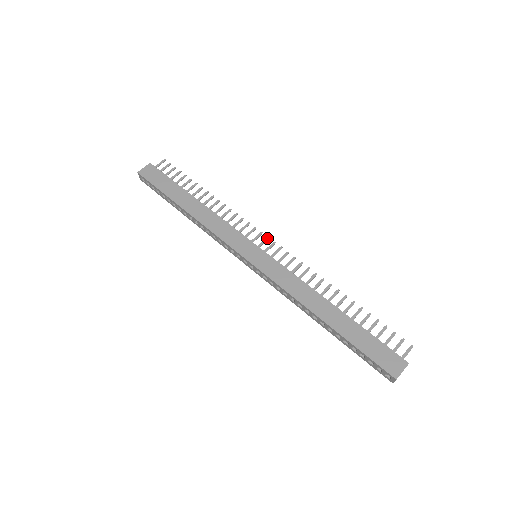
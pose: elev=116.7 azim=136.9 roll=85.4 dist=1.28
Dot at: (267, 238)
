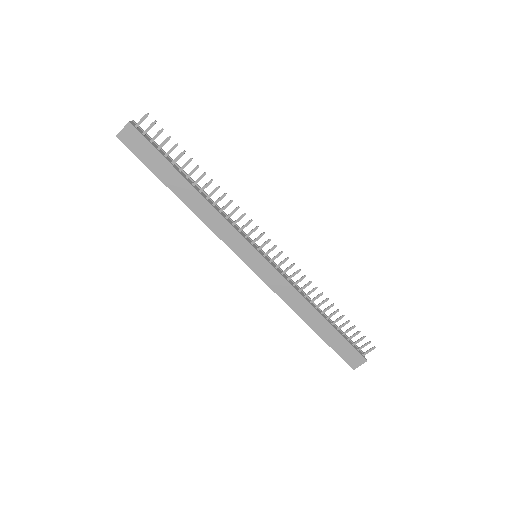
Dot at: (269, 241)
